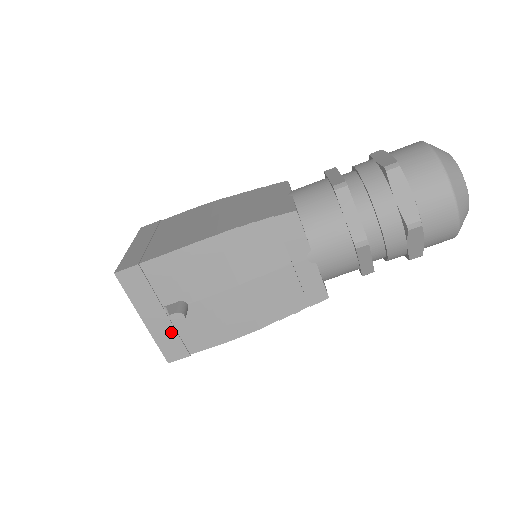
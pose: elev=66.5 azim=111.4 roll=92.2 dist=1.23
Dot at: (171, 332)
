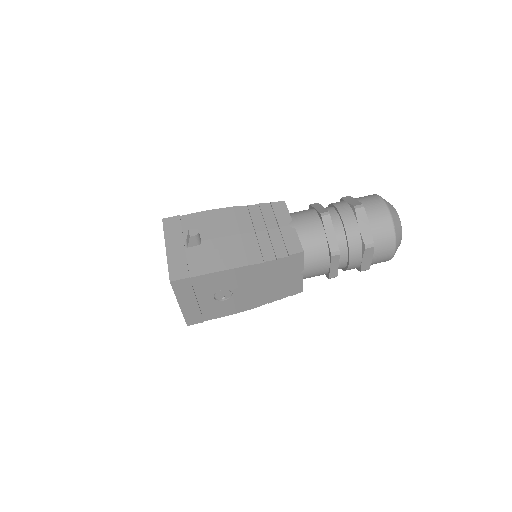
Dot at: (182, 258)
